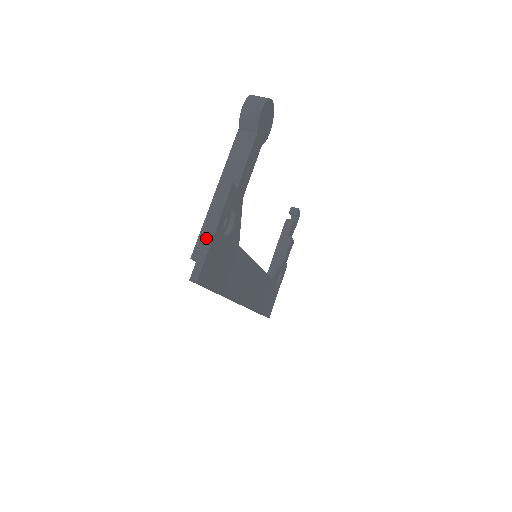
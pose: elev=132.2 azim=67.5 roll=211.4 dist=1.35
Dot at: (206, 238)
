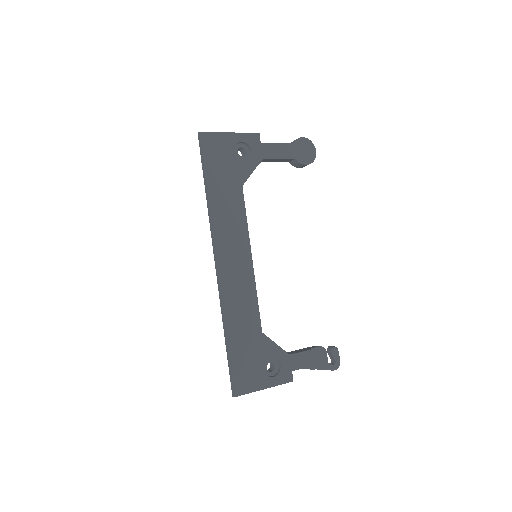
Dot at: (224, 134)
